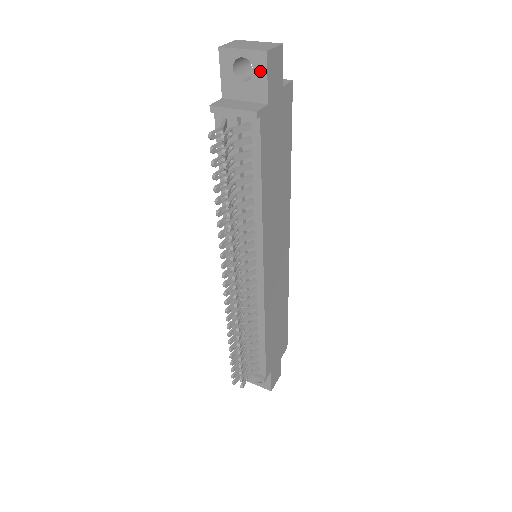
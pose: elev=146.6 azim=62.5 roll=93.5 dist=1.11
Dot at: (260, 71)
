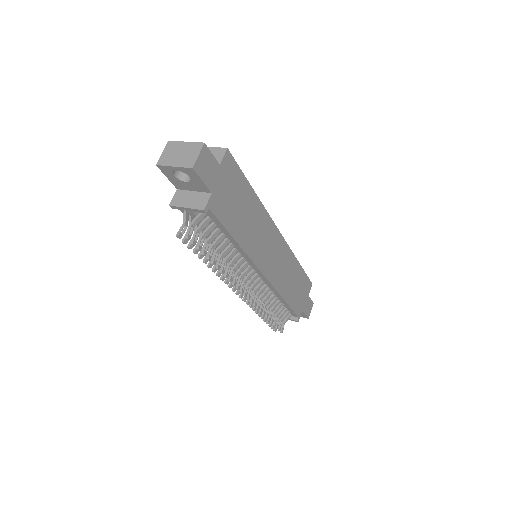
Dot at: (194, 177)
